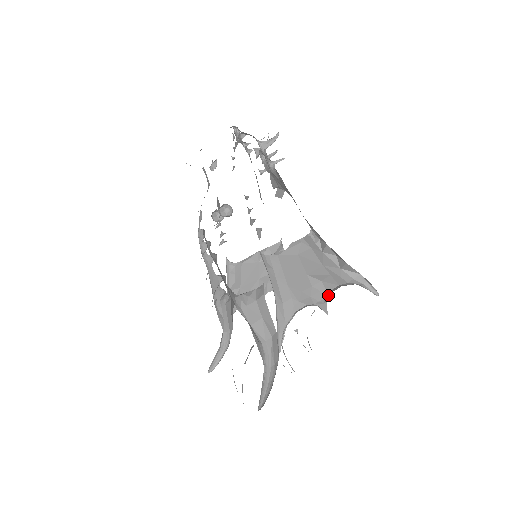
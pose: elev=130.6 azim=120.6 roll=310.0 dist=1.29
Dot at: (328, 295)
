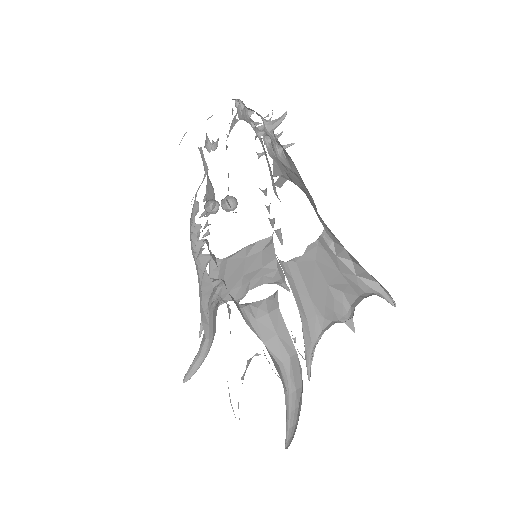
Dot at: (353, 309)
